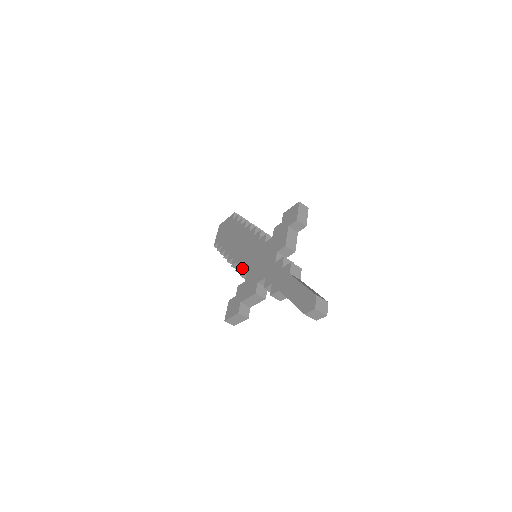
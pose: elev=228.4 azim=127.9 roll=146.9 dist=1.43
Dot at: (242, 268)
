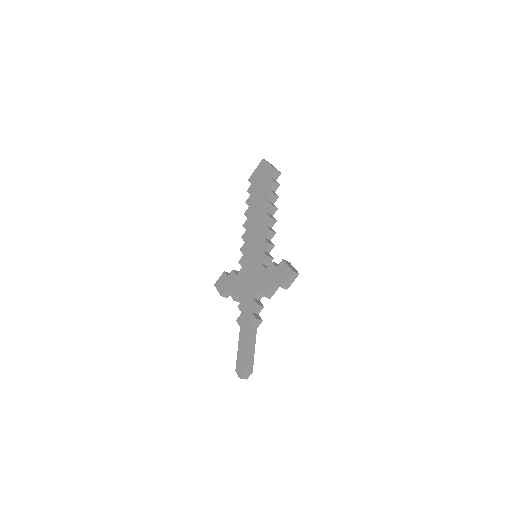
Dot at: (242, 257)
